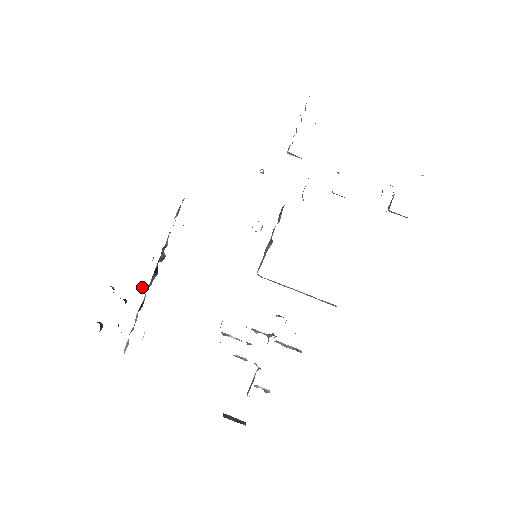
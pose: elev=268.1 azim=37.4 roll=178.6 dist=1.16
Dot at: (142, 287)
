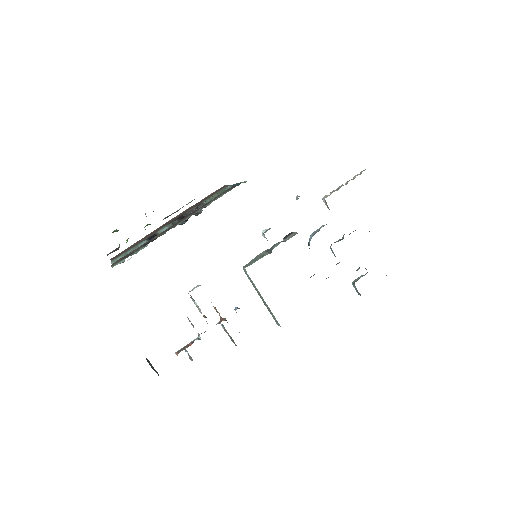
Dot at: (173, 227)
